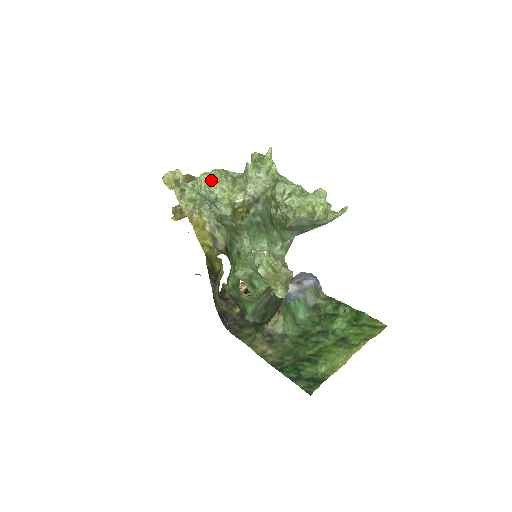
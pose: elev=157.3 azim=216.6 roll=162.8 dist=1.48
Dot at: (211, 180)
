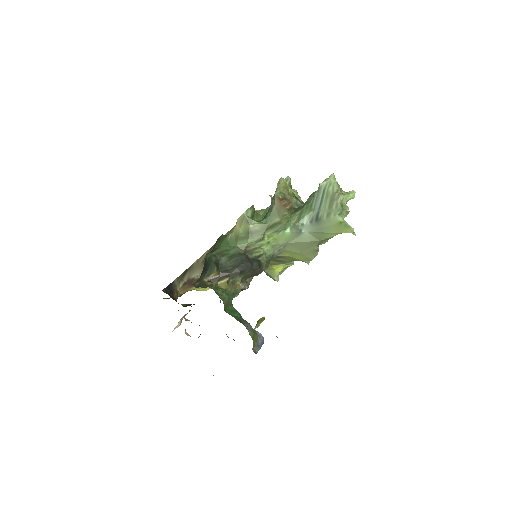
Dot at: occluded
